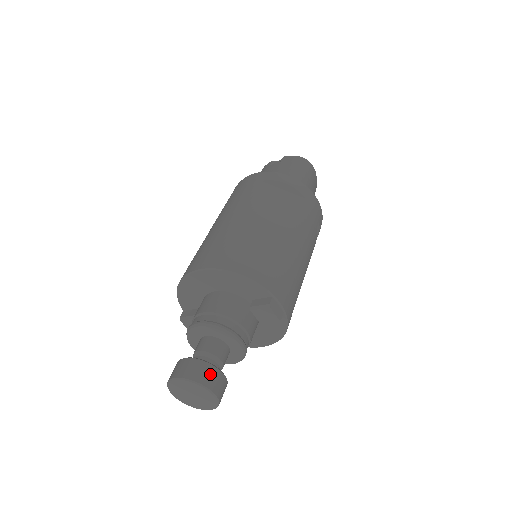
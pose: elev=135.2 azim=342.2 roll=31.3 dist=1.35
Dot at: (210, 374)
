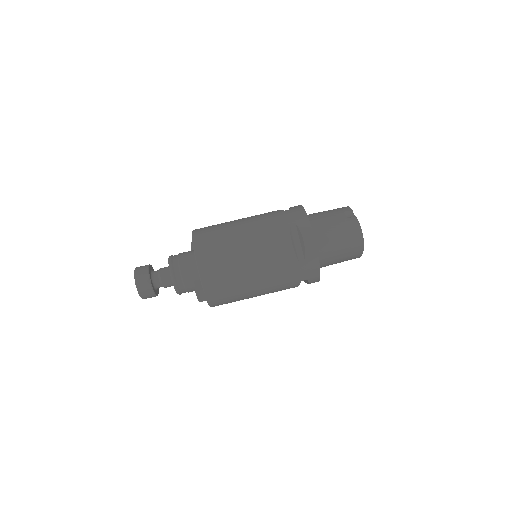
Dot at: (145, 286)
